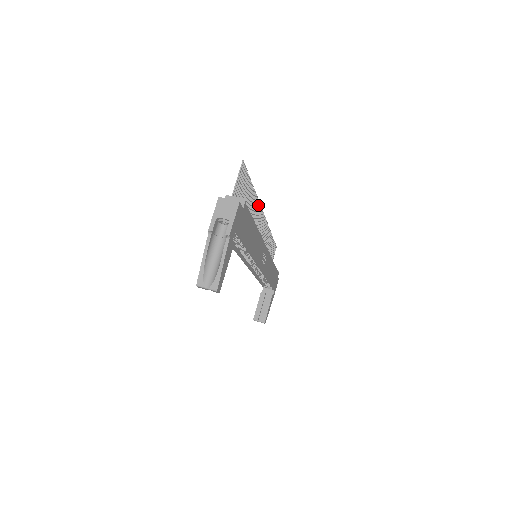
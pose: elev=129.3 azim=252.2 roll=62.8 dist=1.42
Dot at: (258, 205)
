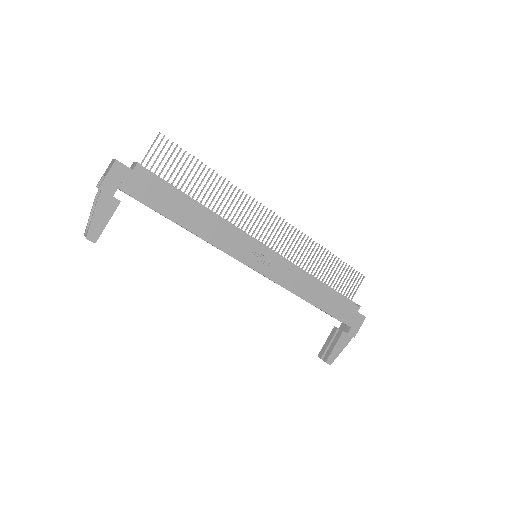
Dot at: (245, 196)
